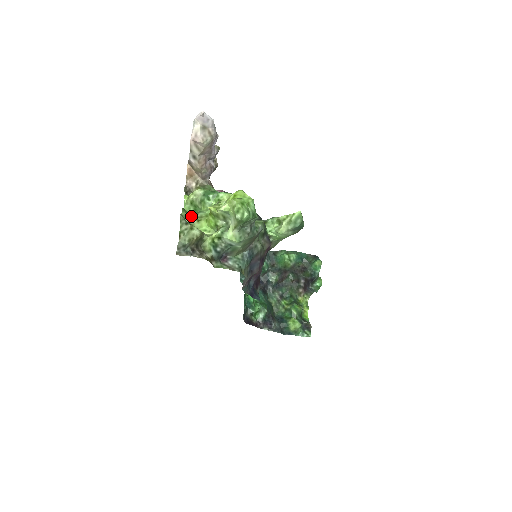
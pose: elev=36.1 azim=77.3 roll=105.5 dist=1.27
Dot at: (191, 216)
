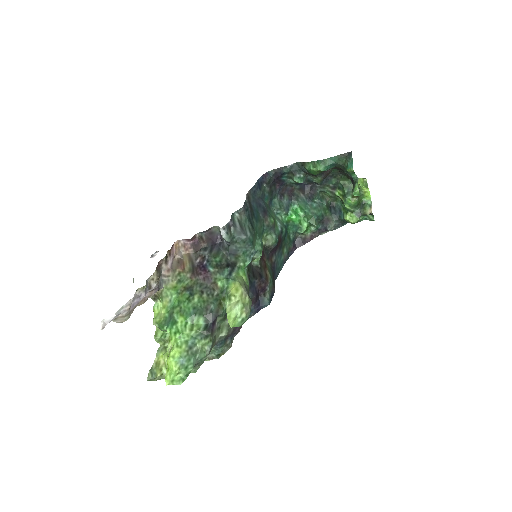
Dot at: (163, 339)
